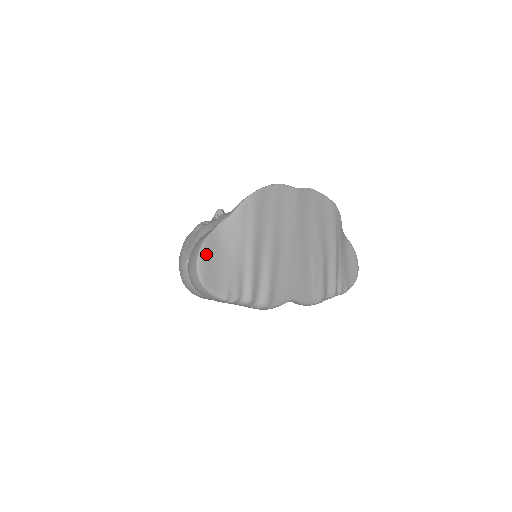
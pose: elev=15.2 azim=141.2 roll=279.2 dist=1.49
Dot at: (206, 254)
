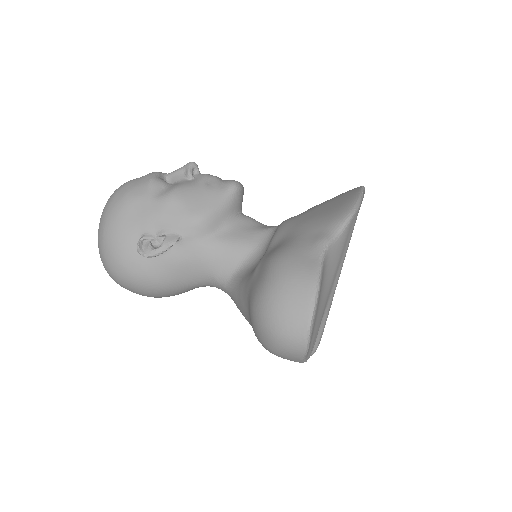
Dot at: (318, 301)
